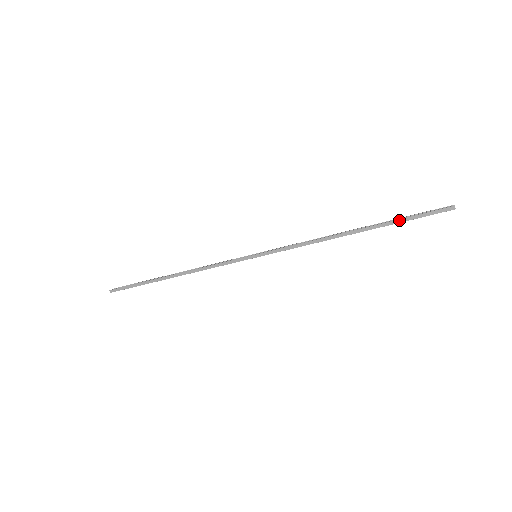
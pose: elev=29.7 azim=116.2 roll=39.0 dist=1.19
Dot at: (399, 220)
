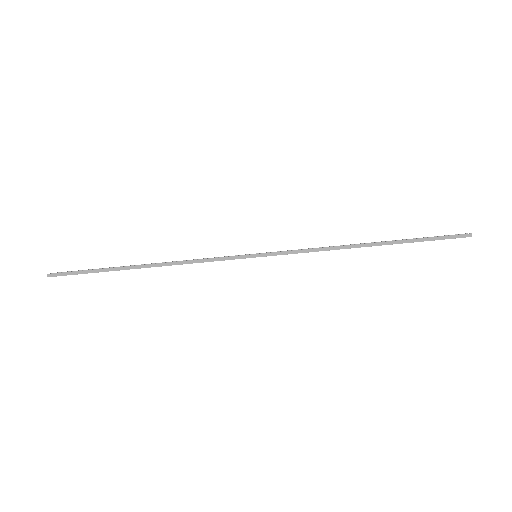
Dot at: (418, 239)
